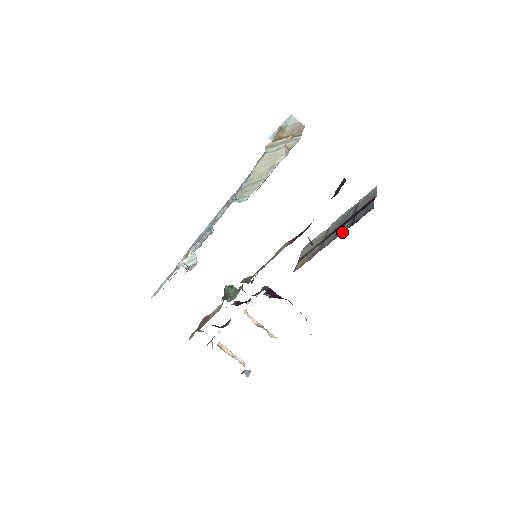
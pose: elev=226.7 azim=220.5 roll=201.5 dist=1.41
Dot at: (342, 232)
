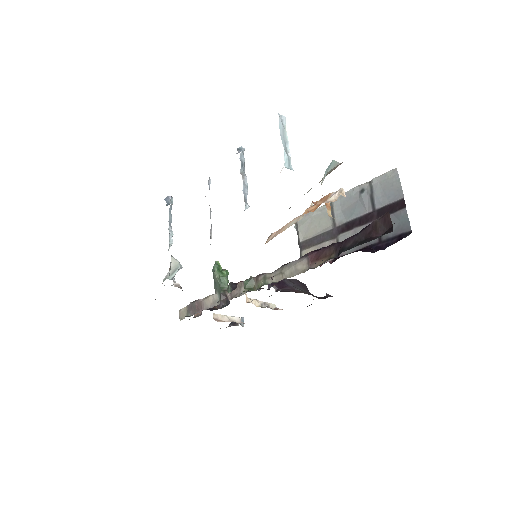
Dot at: (367, 244)
